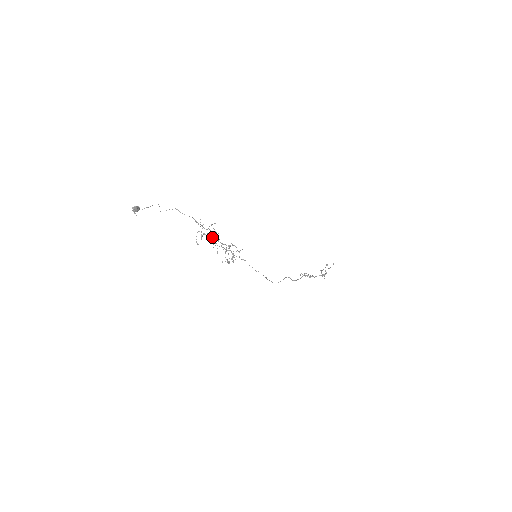
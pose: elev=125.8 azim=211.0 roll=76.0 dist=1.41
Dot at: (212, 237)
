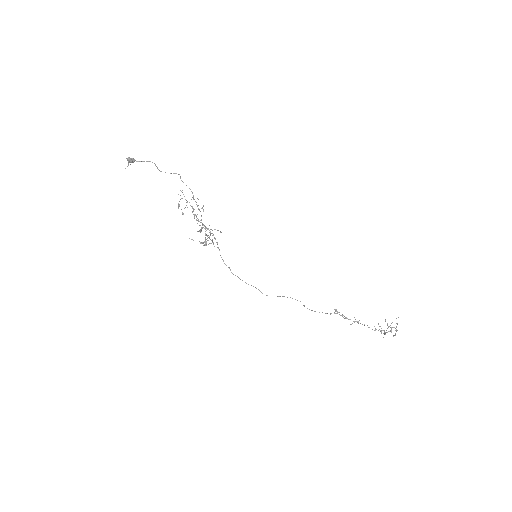
Dot at: occluded
